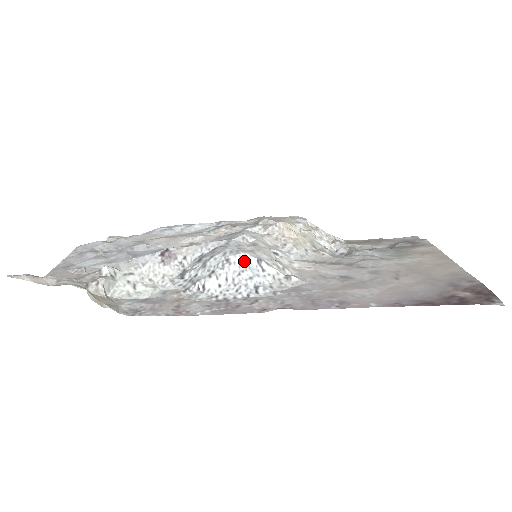
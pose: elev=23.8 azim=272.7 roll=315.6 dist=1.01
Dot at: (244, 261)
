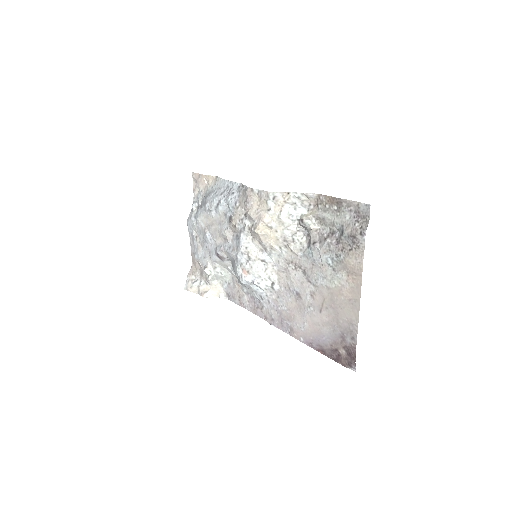
Dot at: (247, 284)
